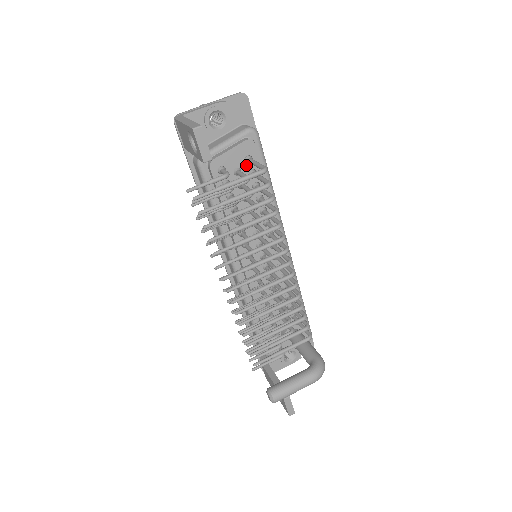
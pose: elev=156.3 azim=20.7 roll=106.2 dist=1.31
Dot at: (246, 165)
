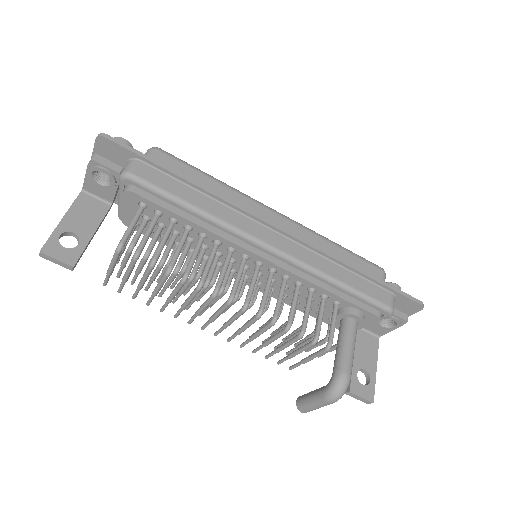
Dot at: (146, 210)
